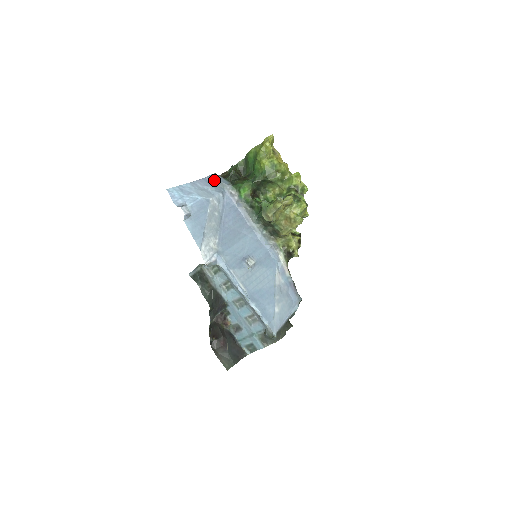
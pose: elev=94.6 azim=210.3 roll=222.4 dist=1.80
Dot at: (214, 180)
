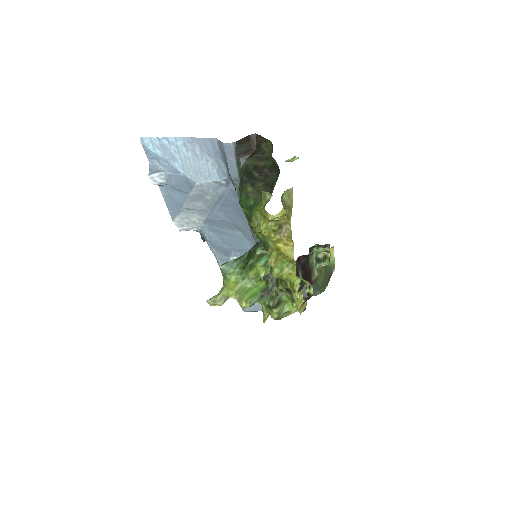
Dot at: (223, 154)
